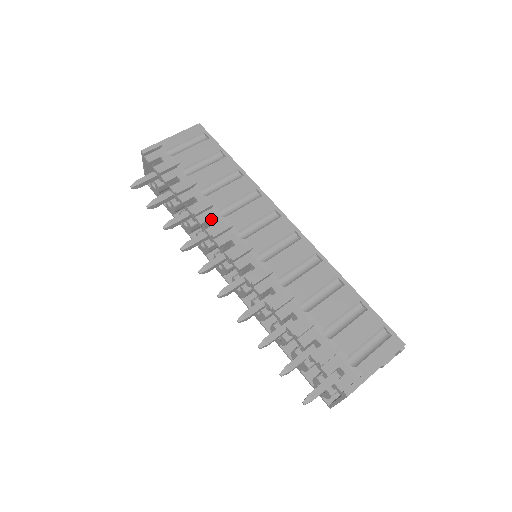
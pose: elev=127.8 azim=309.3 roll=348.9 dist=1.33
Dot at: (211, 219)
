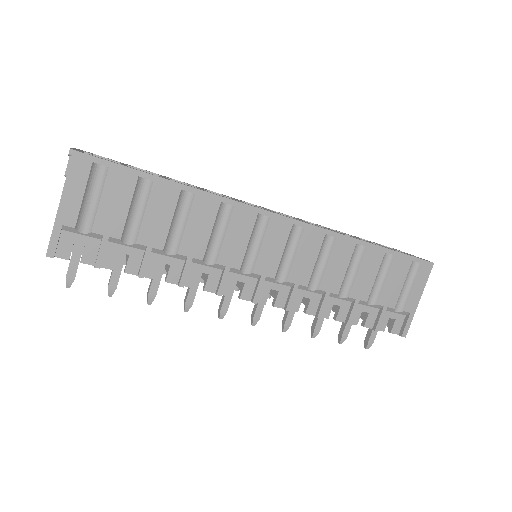
Dot at: (198, 272)
